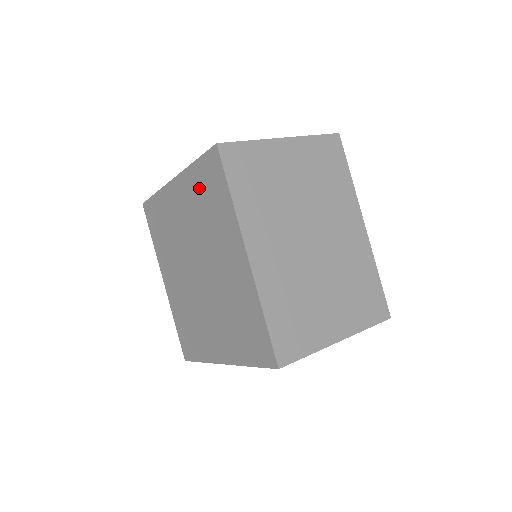
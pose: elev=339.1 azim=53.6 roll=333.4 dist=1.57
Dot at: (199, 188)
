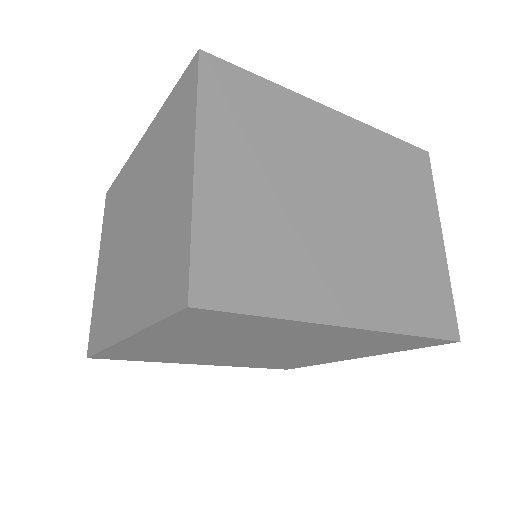
Dot at: (192, 331)
